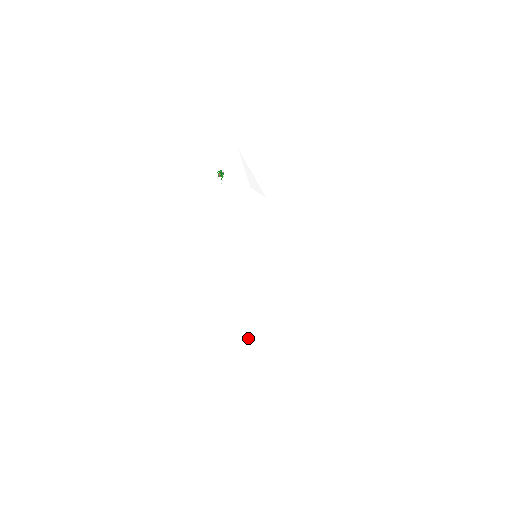
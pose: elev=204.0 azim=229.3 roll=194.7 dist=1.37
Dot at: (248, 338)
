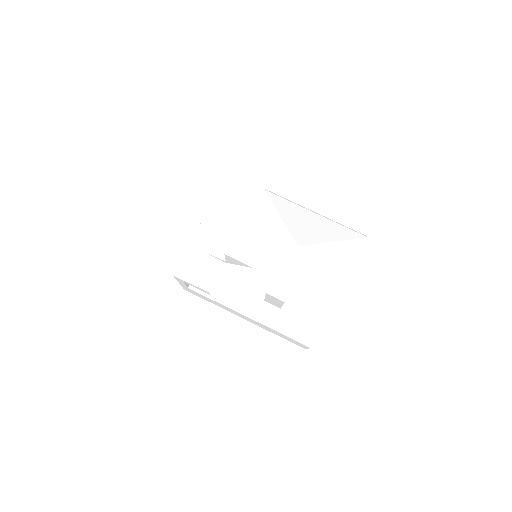
Dot at: occluded
